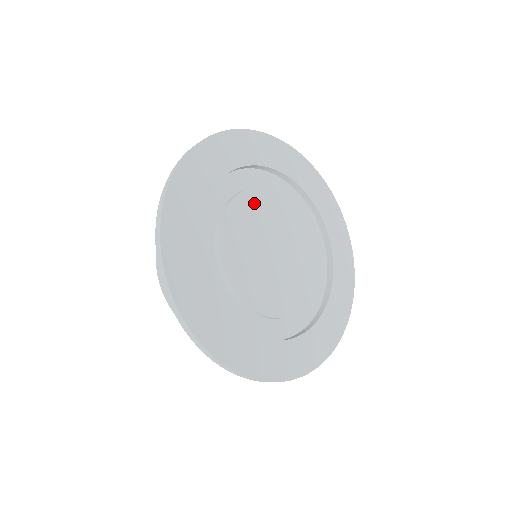
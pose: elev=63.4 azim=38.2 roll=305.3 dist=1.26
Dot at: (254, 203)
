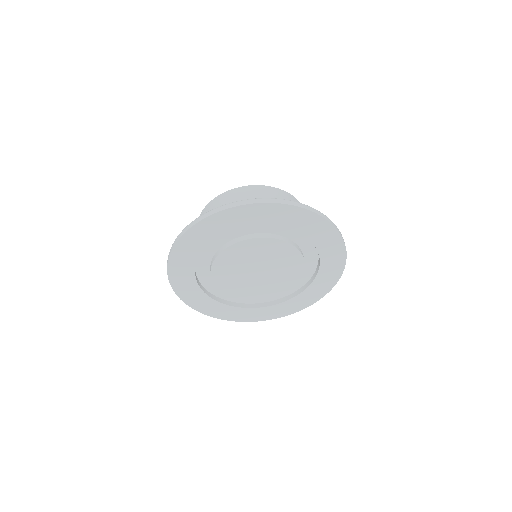
Dot at: (228, 259)
